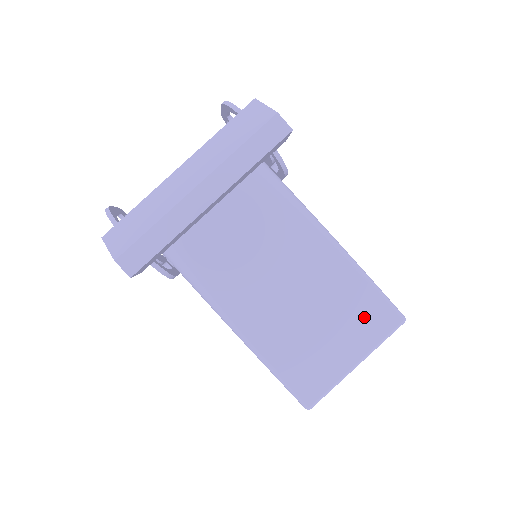
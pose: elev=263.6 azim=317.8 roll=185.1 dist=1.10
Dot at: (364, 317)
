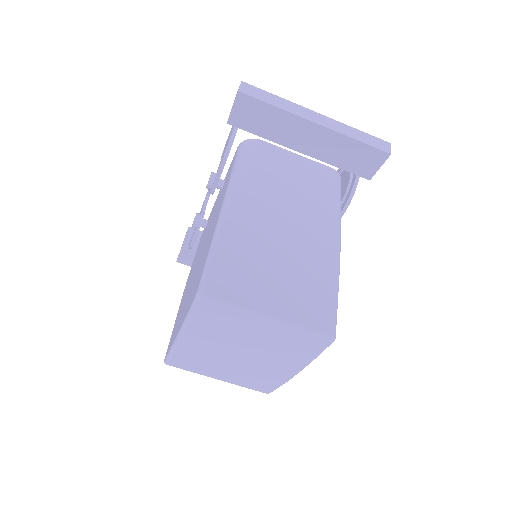
Dot at: (310, 300)
